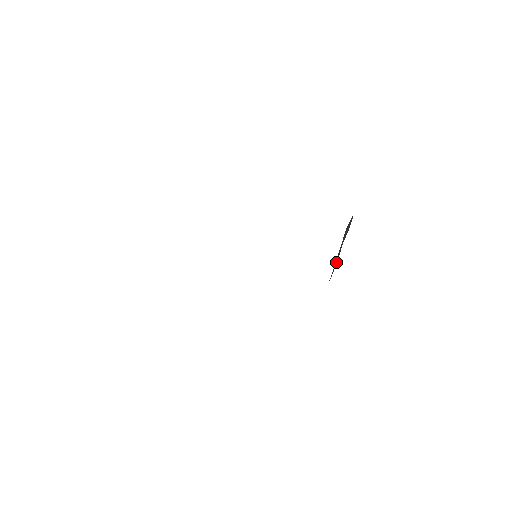
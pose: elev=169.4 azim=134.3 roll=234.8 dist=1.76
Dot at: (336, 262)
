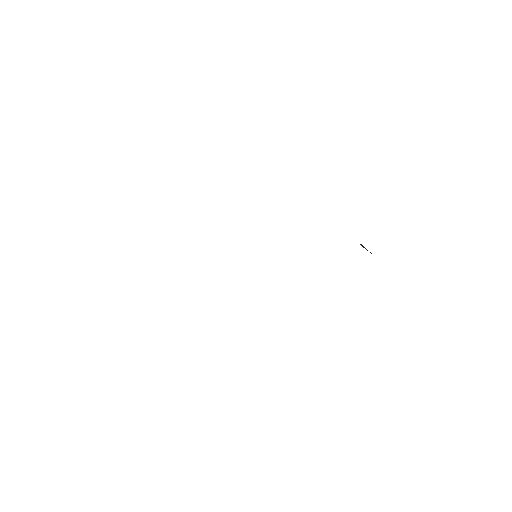
Dot at: occluded
